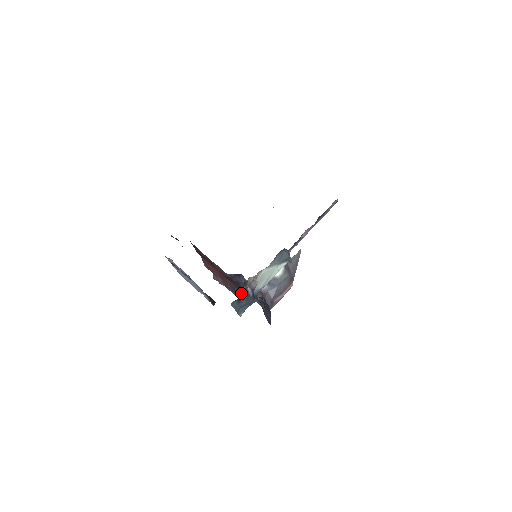
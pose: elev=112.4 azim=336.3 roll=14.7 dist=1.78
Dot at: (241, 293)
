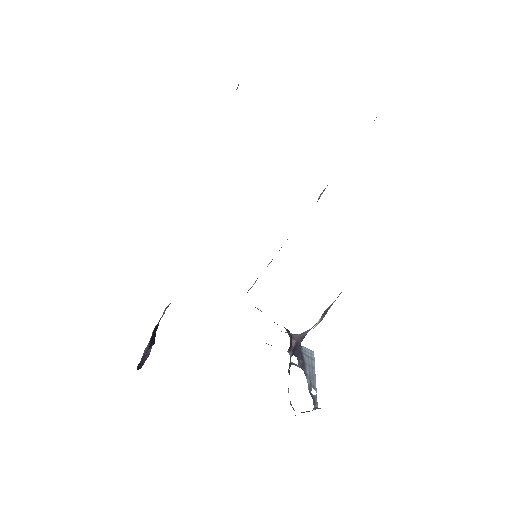
Dot at: occluded
